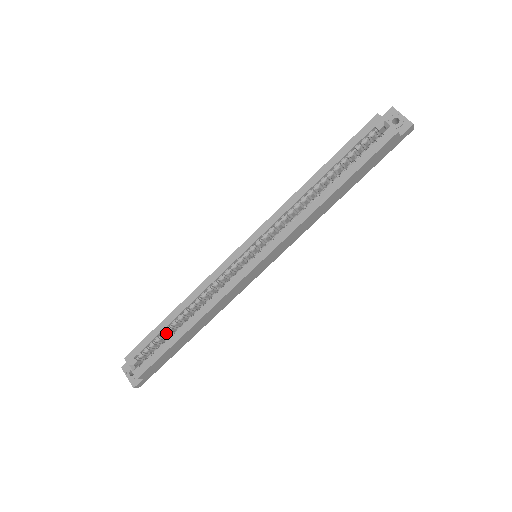
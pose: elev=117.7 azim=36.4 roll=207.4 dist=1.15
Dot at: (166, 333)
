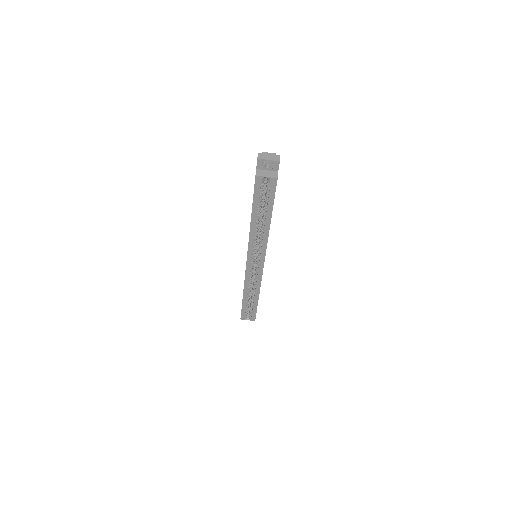
Dot at: (248, 303)
